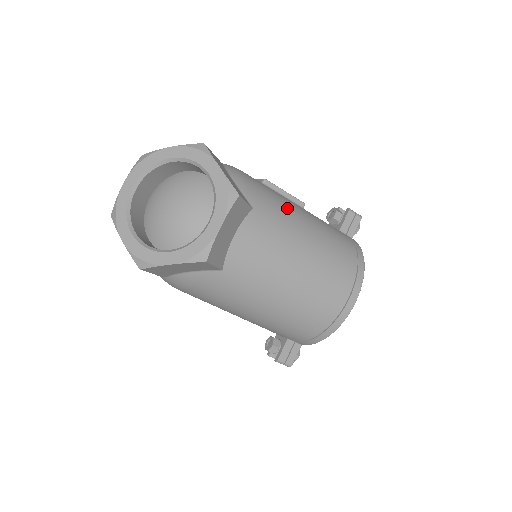
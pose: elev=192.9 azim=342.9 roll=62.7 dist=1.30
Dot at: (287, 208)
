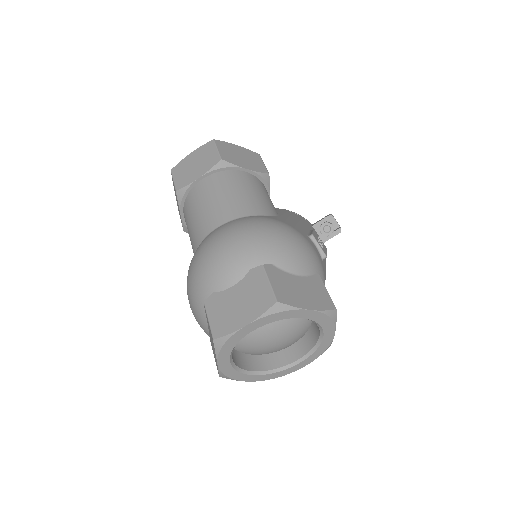
Dot at: occluded
